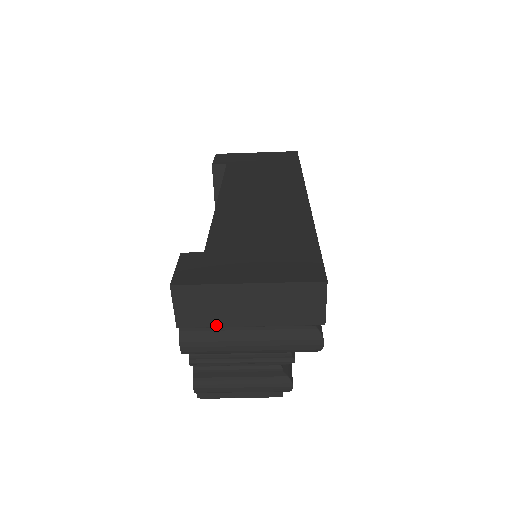
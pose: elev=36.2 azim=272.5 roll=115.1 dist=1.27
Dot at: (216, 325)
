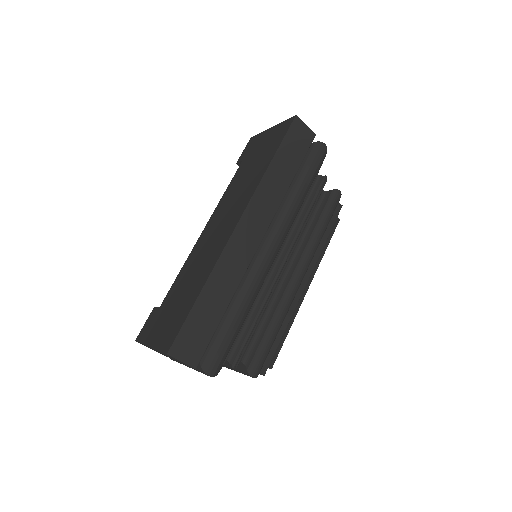
Dot at: occluded
